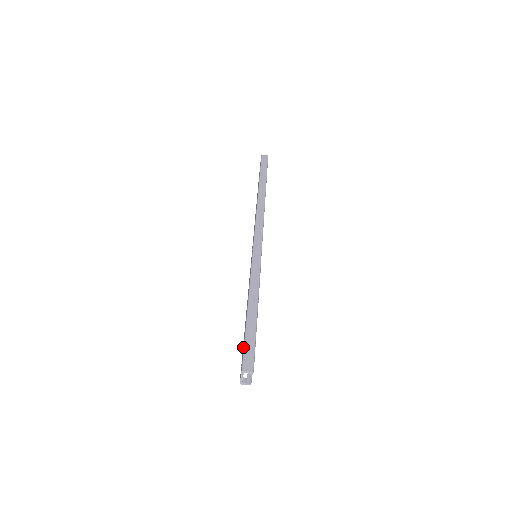
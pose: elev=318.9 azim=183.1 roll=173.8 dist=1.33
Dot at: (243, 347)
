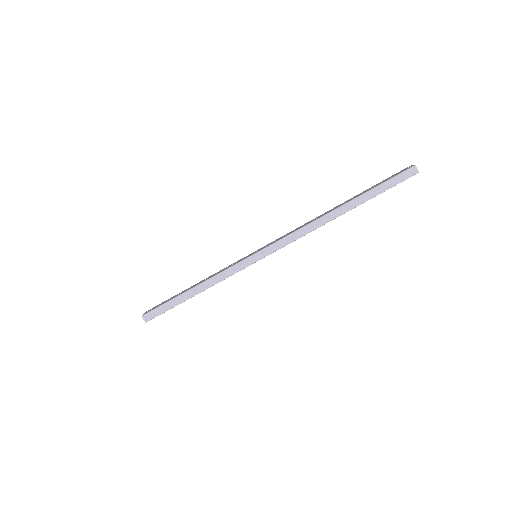
Dot at: (162, 304)
